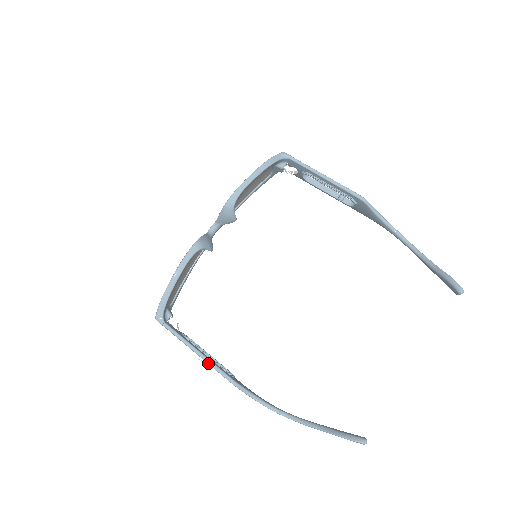
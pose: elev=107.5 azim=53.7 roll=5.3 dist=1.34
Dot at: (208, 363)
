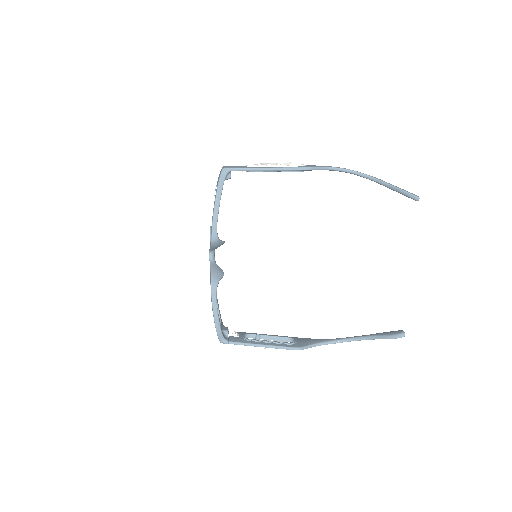
Dot at: (275, 348)
